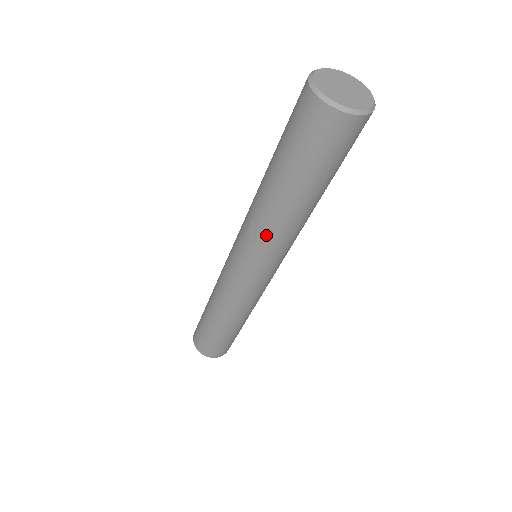
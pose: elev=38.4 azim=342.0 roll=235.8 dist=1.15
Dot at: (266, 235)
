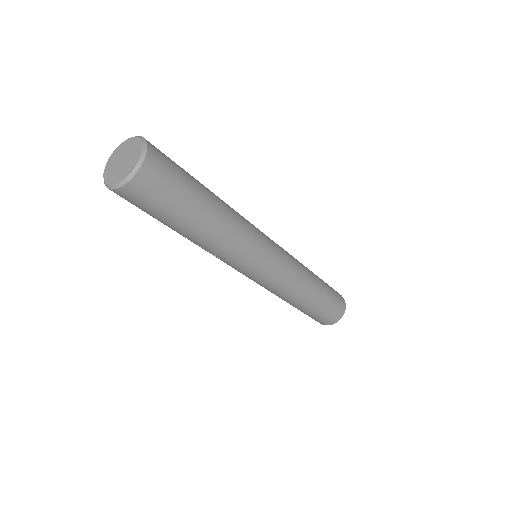
Dot at: (227, 253)
